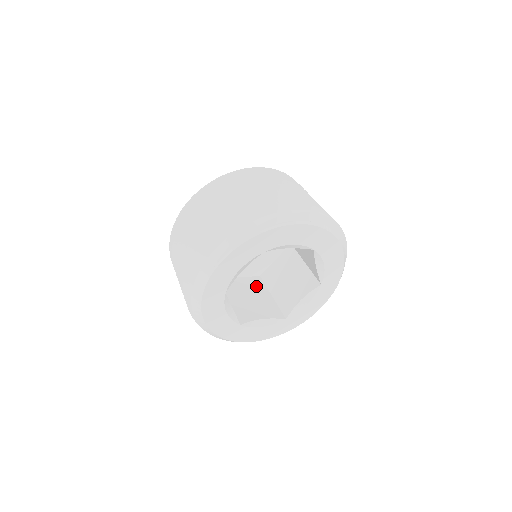
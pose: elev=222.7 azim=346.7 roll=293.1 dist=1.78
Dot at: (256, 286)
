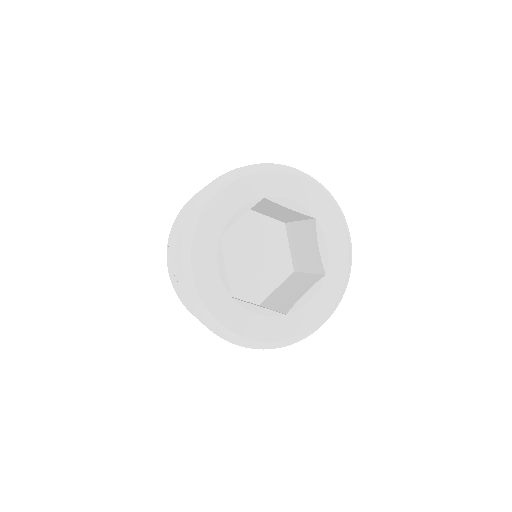
Dot at: occluded
